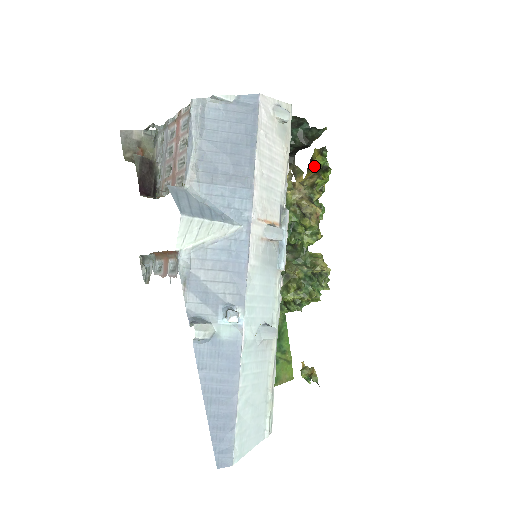
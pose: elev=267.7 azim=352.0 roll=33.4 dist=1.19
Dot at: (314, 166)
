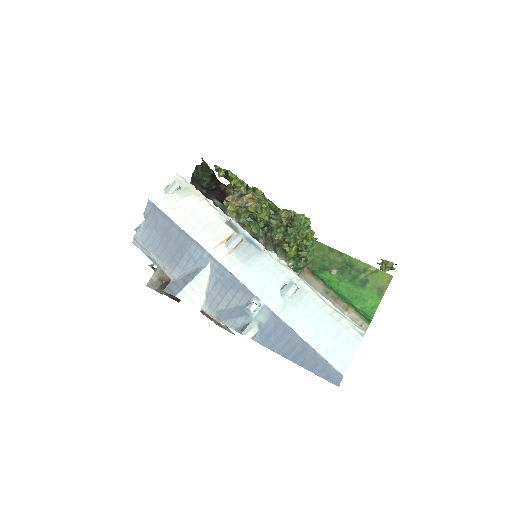
Dot at: occluded
